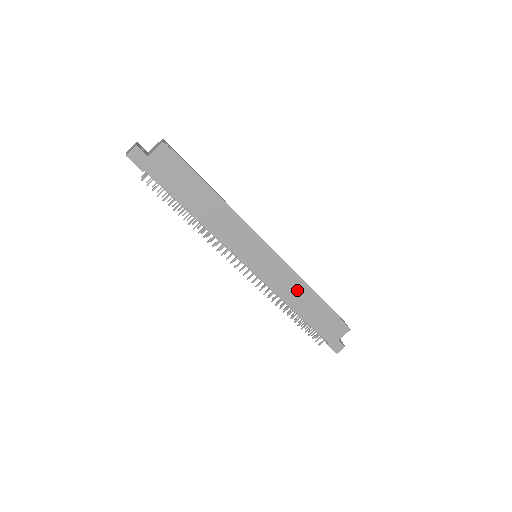
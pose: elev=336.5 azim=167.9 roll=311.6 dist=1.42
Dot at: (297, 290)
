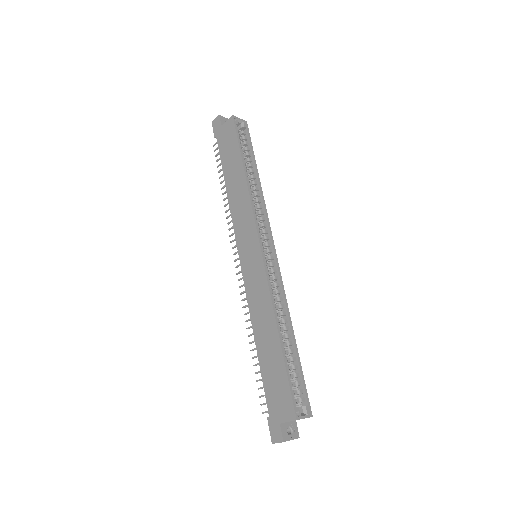
Dot at: (265, 314)
